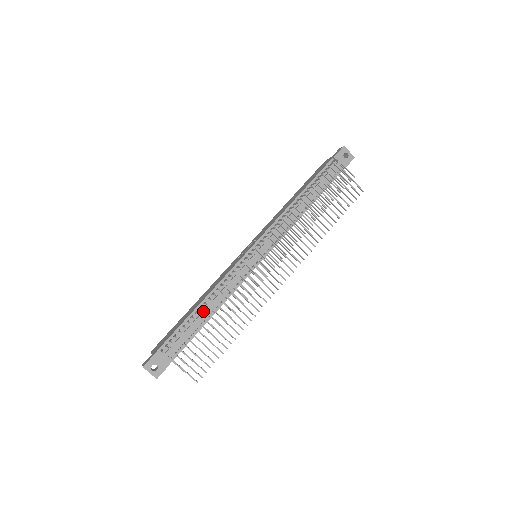
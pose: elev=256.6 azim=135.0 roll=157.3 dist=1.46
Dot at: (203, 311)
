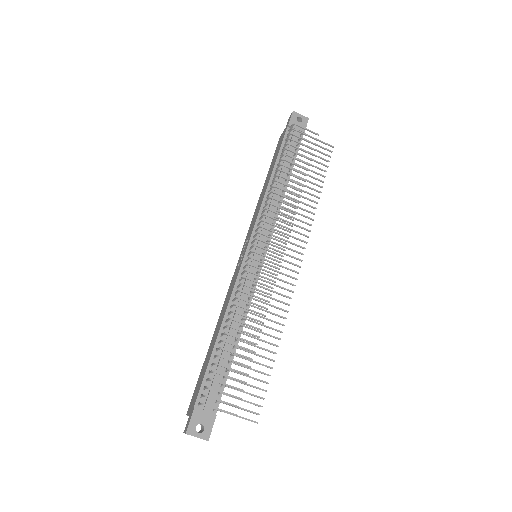
Dot at: (227, 338)
